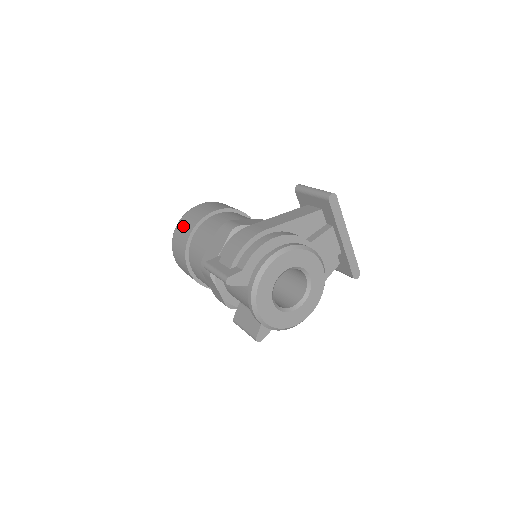
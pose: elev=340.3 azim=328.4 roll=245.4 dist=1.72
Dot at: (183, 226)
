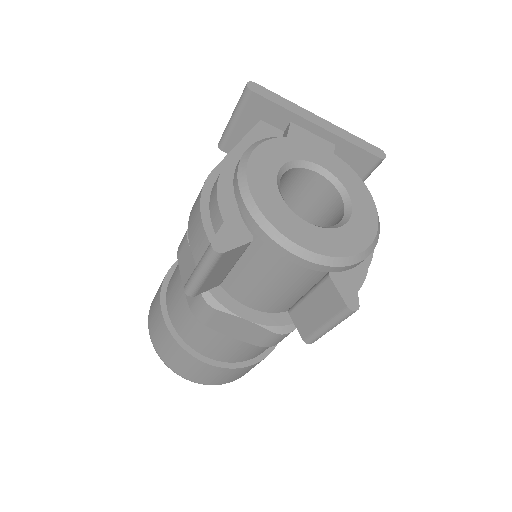
Dot at: (153, 324)
